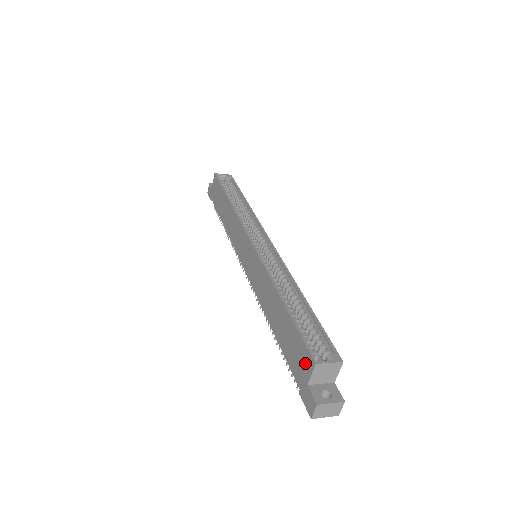
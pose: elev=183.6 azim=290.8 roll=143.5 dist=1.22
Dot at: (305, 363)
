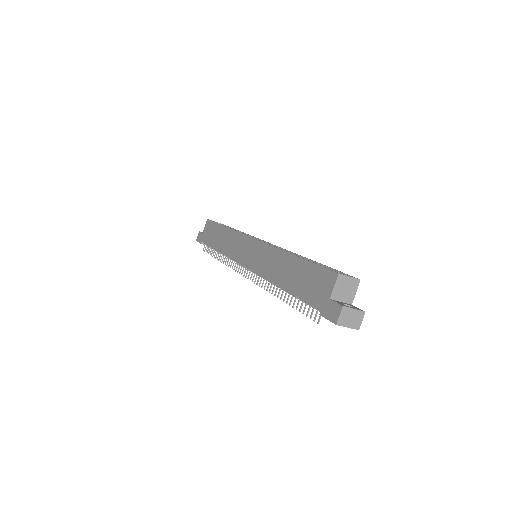
Dot at: (326, 282)
